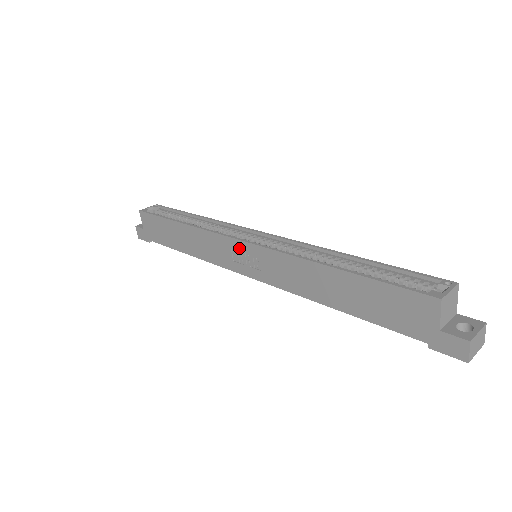
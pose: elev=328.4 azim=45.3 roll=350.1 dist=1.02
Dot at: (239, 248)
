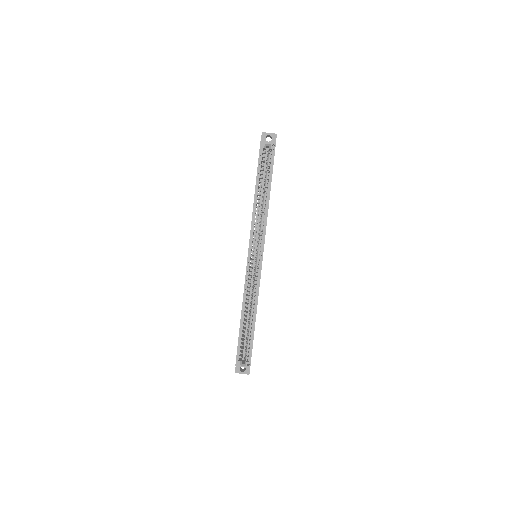
Dot at: occluded
